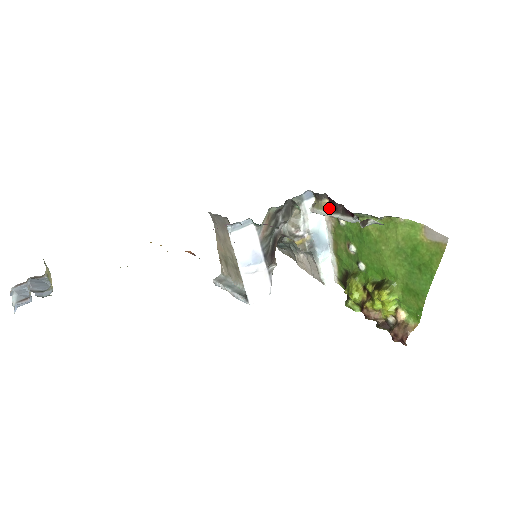
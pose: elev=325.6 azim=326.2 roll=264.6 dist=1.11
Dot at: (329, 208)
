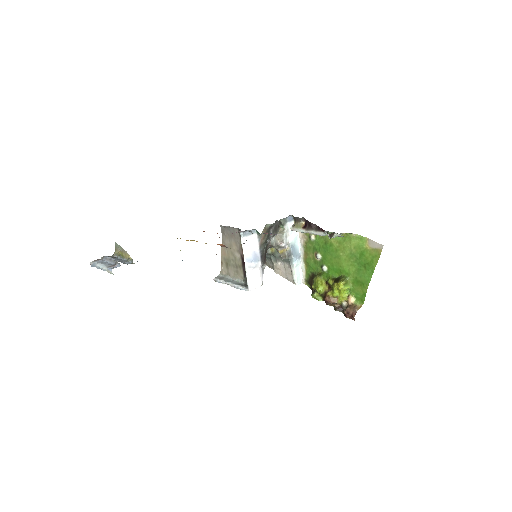
Dot at: (306, 227)
